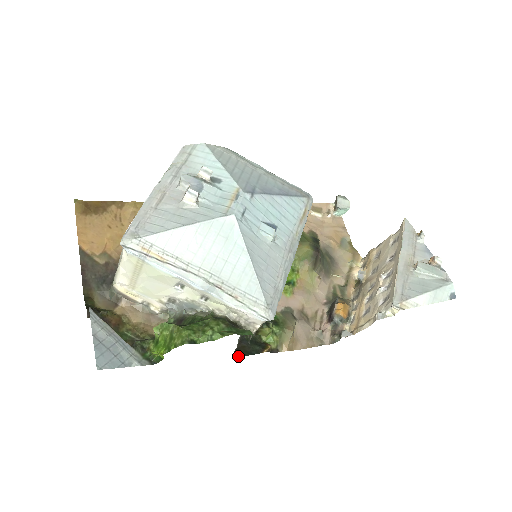
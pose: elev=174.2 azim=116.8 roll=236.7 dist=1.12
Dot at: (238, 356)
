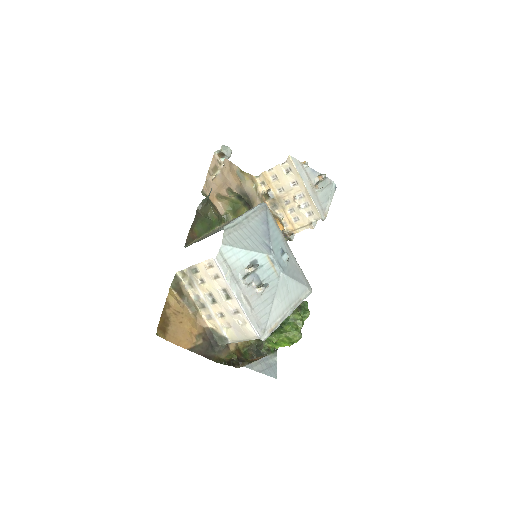
Dot at: occluded
